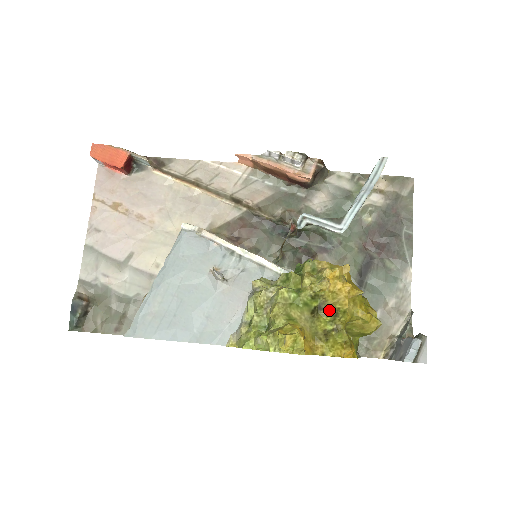
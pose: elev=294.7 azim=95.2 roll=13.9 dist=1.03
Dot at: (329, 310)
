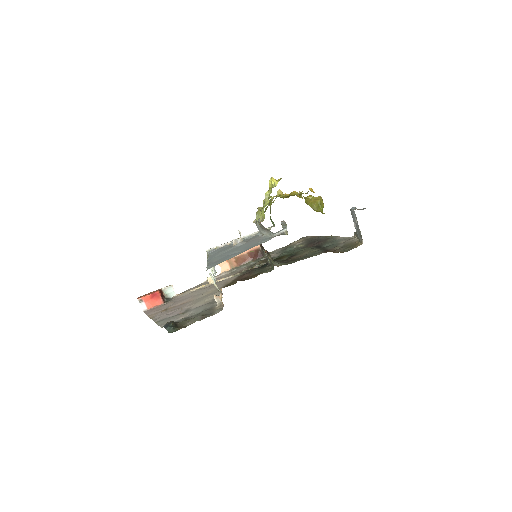
Dot at: occluded
